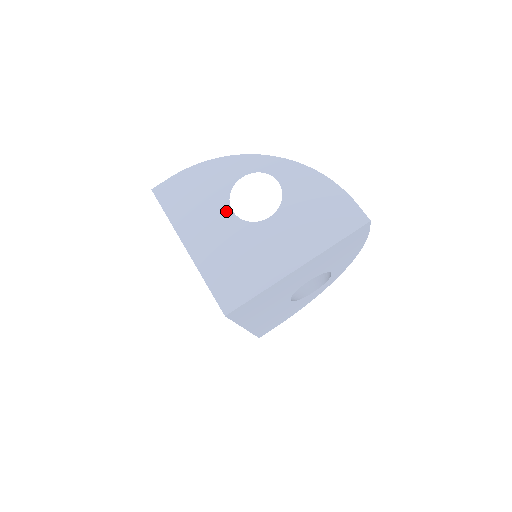
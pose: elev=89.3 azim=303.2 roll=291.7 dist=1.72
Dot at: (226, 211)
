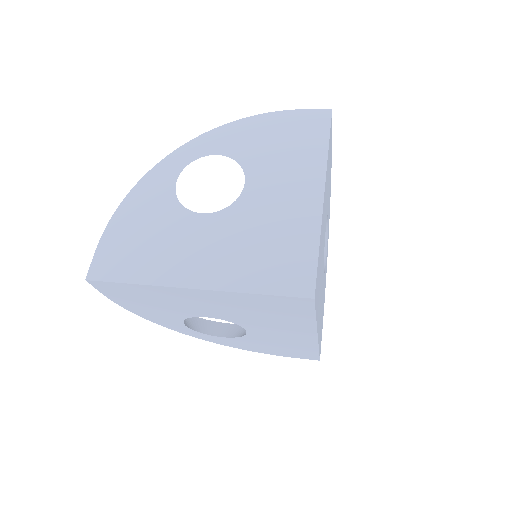
Dot at: (195, 219)
